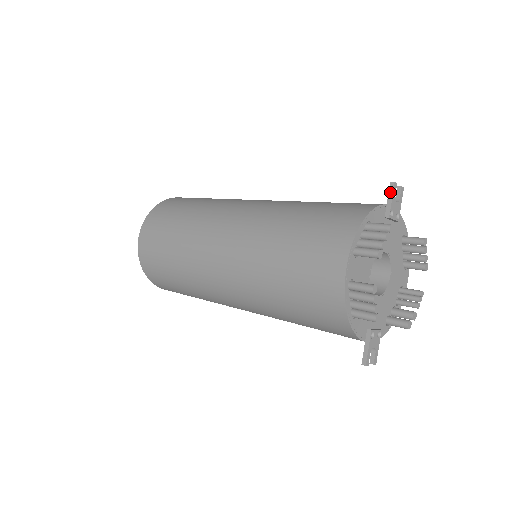
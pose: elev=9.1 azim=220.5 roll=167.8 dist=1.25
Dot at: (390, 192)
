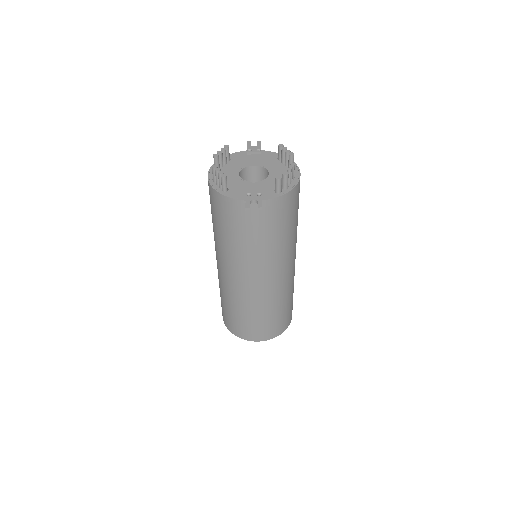
Dot at: (247, 146)
